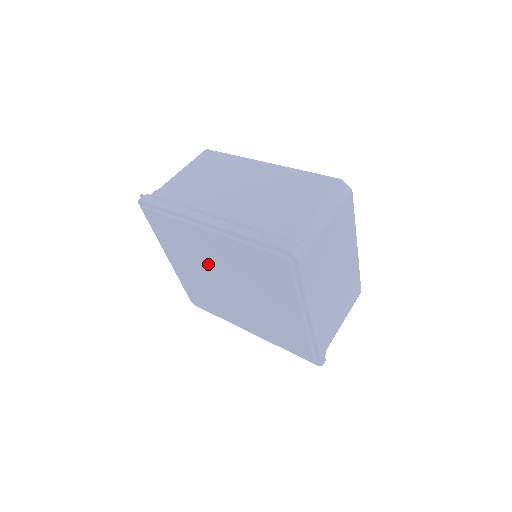
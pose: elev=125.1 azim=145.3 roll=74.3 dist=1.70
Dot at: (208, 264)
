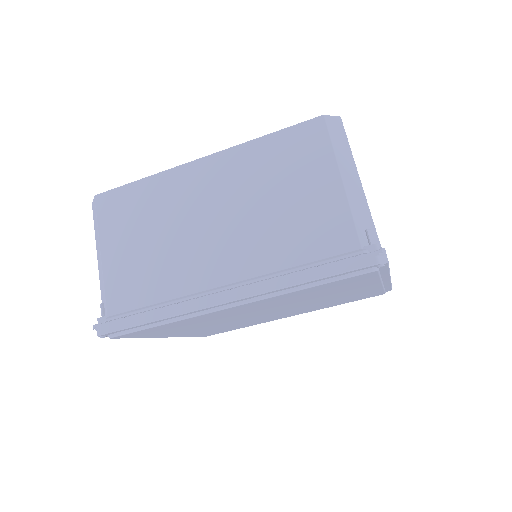
Dot at: (233, 318)
